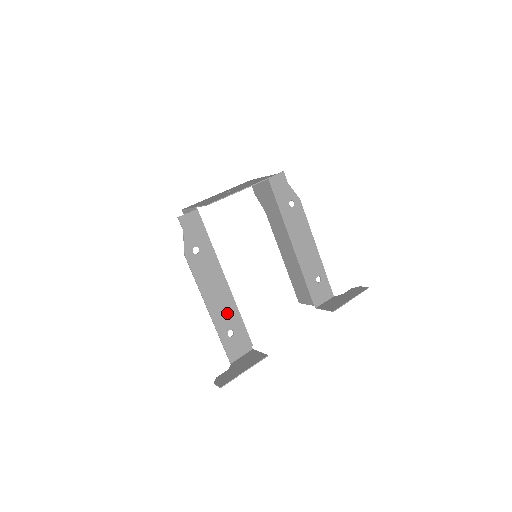
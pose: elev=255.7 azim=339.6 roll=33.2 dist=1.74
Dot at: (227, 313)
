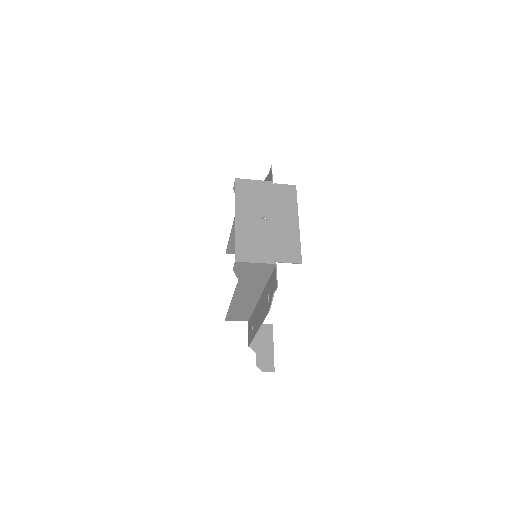
Dot at: occluded
